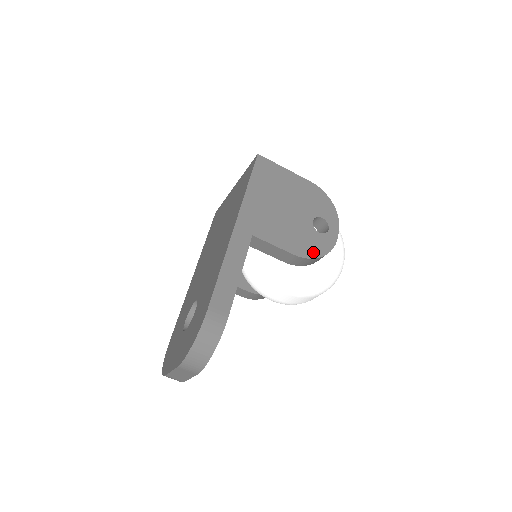
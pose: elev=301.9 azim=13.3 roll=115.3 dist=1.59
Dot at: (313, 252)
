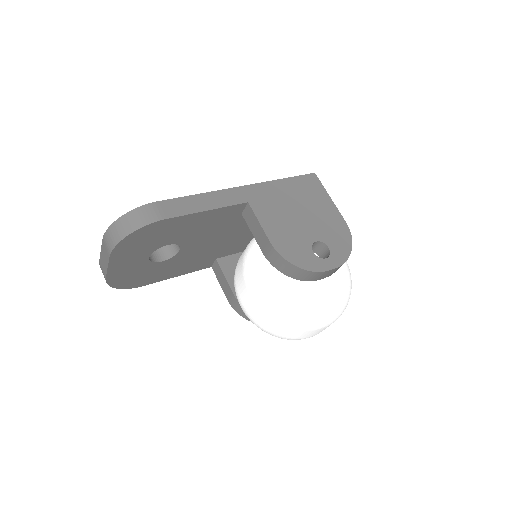
Dot at: (291, 256)
